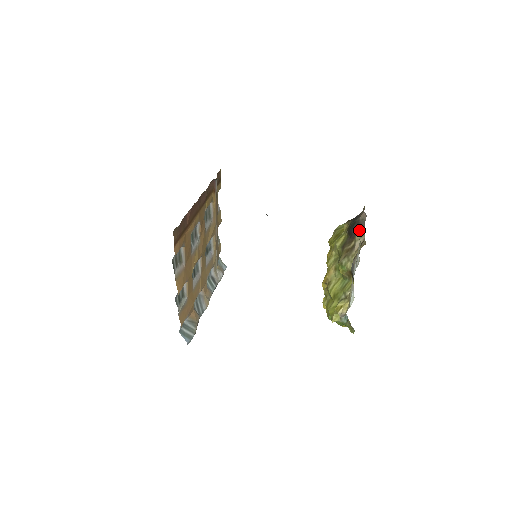
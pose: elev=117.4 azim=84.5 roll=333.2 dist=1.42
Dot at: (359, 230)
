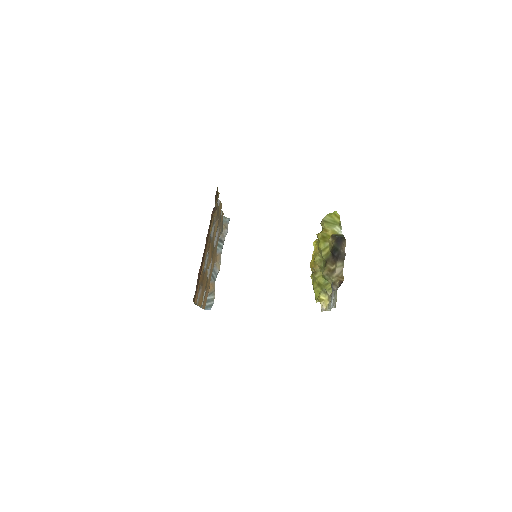
Dot at: (340, 259)
